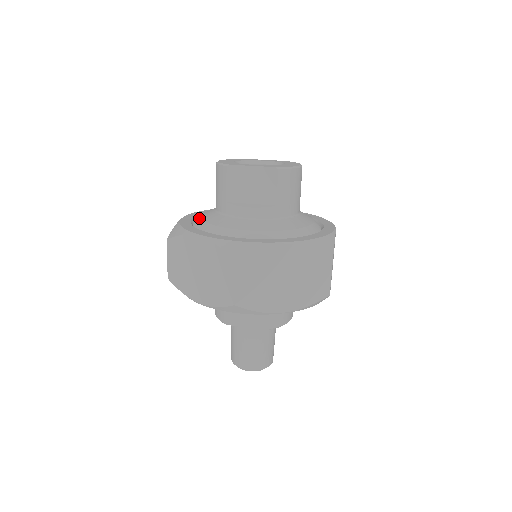
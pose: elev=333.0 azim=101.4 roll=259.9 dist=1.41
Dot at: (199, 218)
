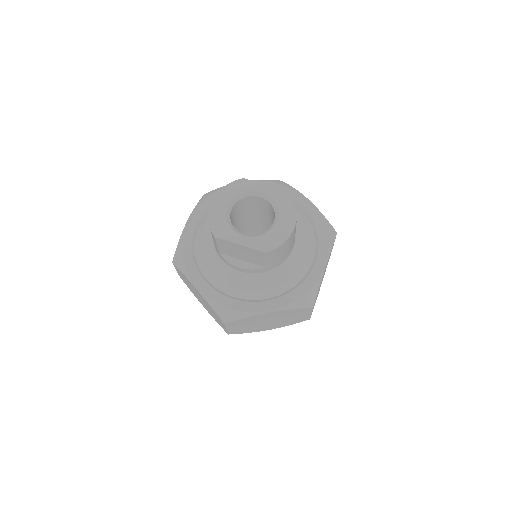
Dot at: (199, 242)
